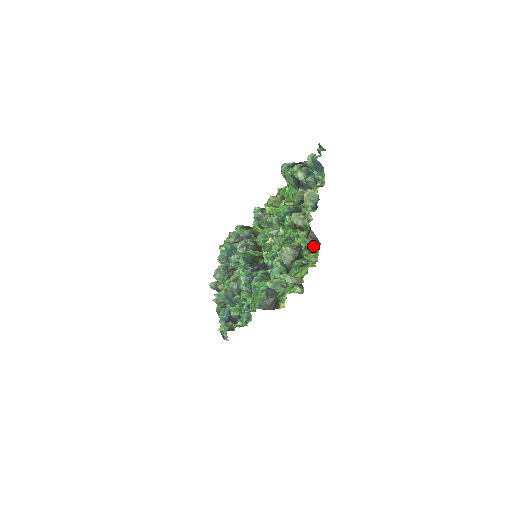
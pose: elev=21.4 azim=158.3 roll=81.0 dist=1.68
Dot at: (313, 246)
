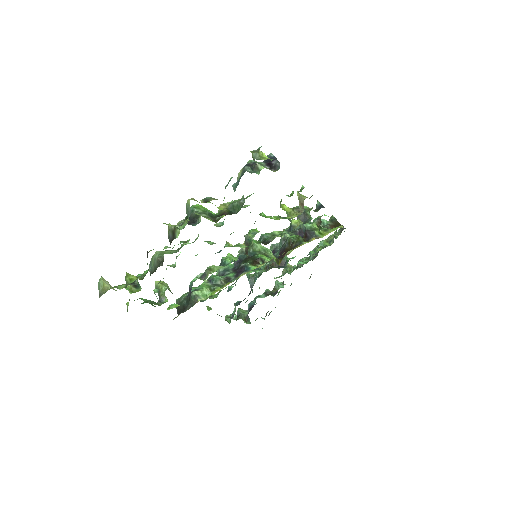
Dot at: occluded
